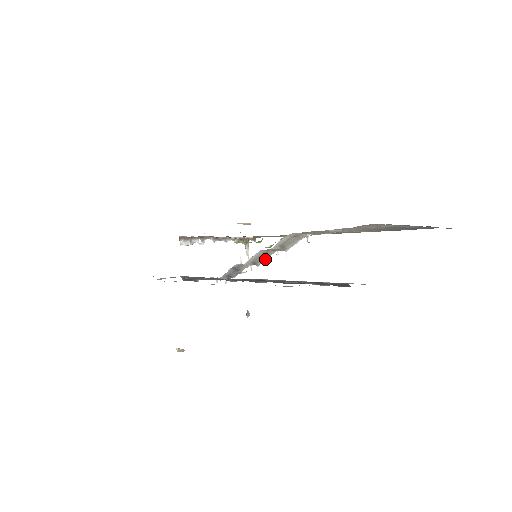
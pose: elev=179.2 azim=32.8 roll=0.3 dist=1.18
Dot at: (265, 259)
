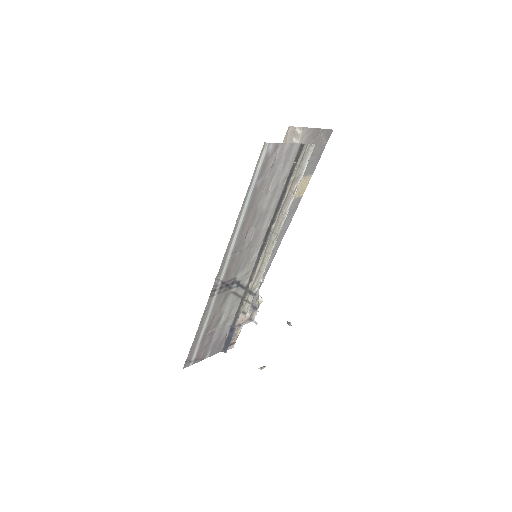
Dot at: occluded
